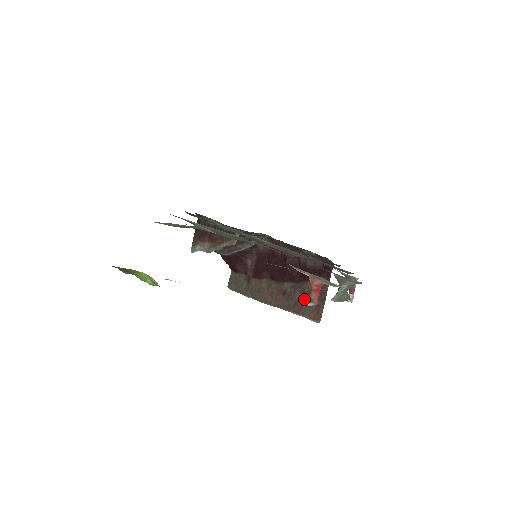
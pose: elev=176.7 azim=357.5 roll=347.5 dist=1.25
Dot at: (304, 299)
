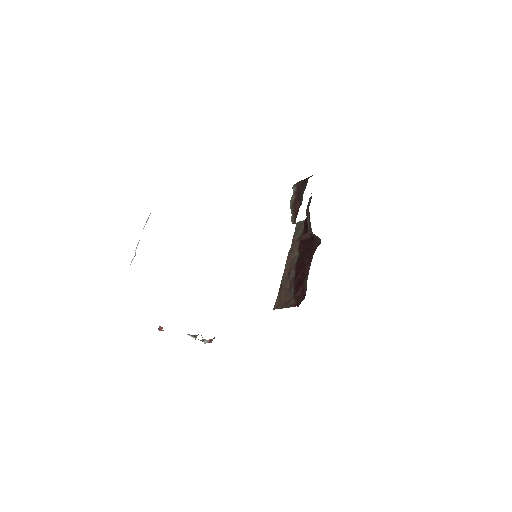
Dot at: (285, 291)
